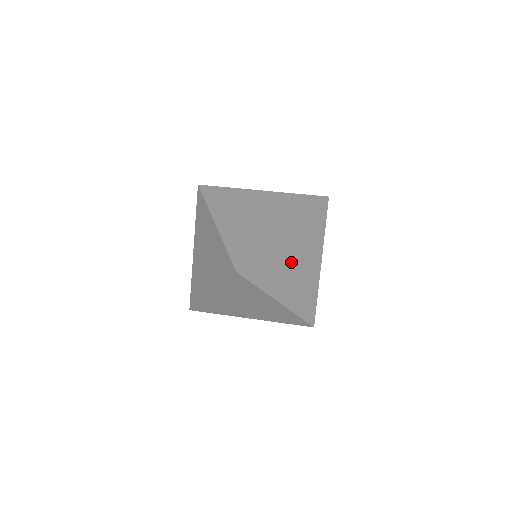
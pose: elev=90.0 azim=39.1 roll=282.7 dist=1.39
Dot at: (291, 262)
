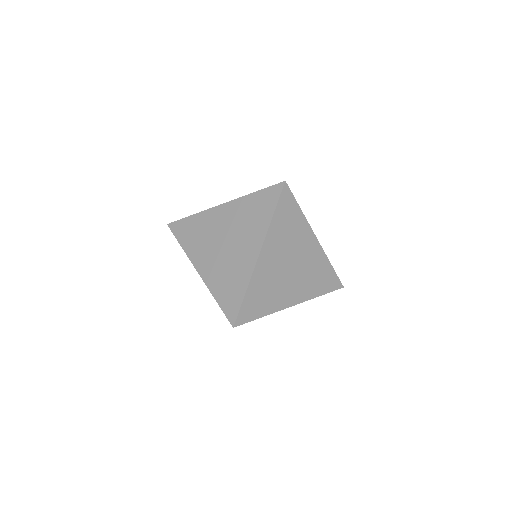
Dot at: (283, 269)
